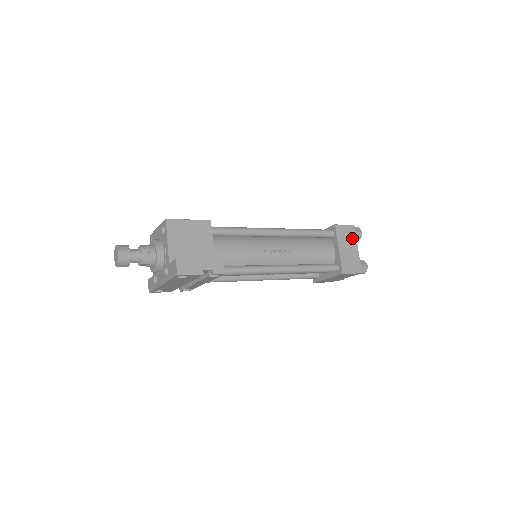
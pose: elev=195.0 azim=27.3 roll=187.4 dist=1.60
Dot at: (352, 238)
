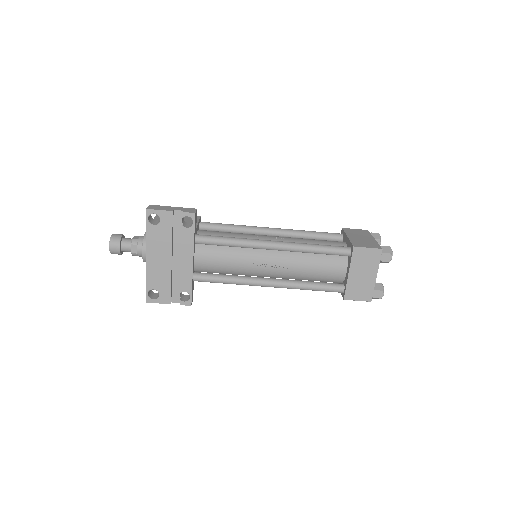
Dot at: (366, 234)
